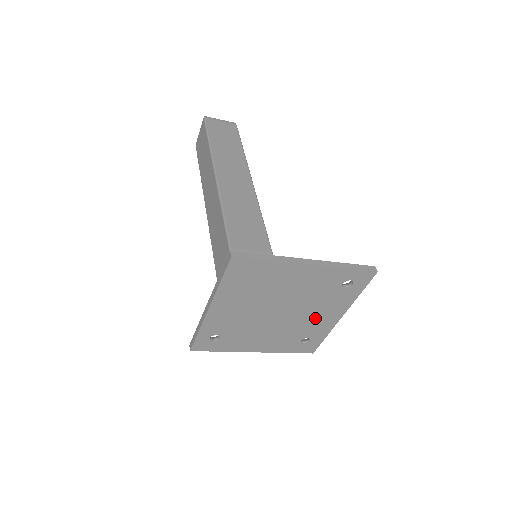
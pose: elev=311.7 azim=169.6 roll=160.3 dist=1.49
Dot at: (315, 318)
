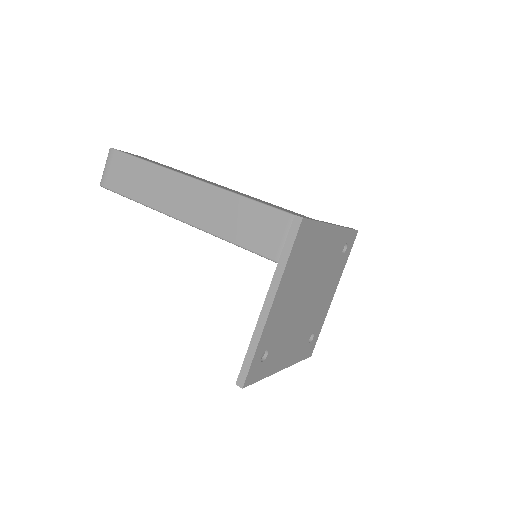
Dot at: (322, 301)
